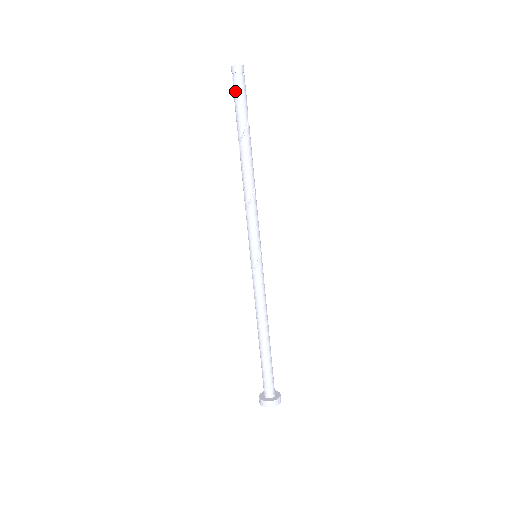
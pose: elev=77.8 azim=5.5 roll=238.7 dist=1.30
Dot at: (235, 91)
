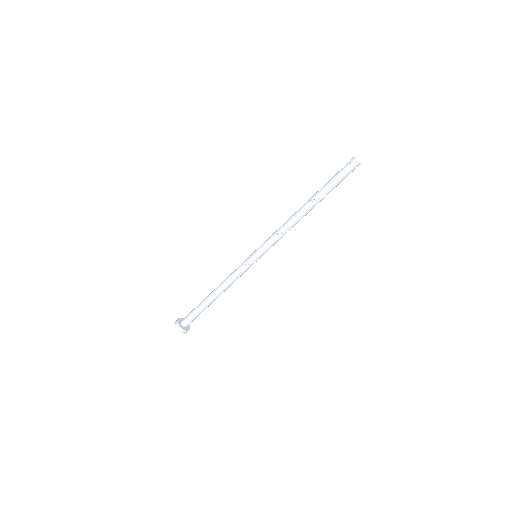
Dot at: (344, 173)
